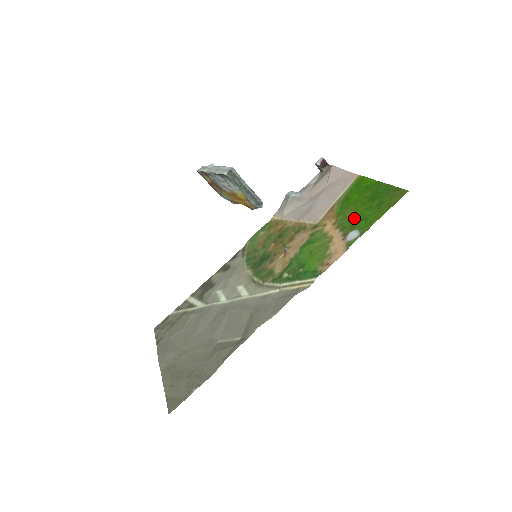
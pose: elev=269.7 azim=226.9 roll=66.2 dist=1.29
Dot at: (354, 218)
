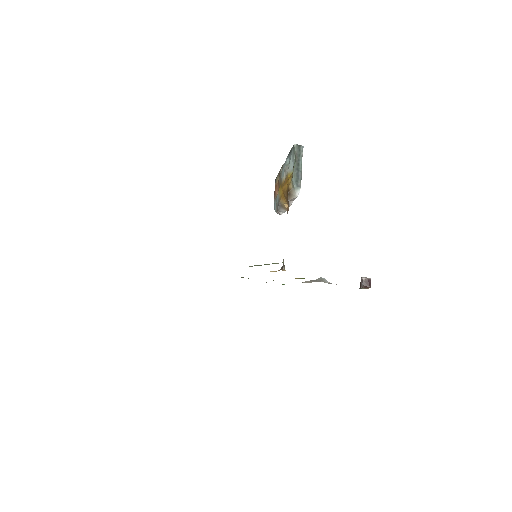
Dot at: occluded
